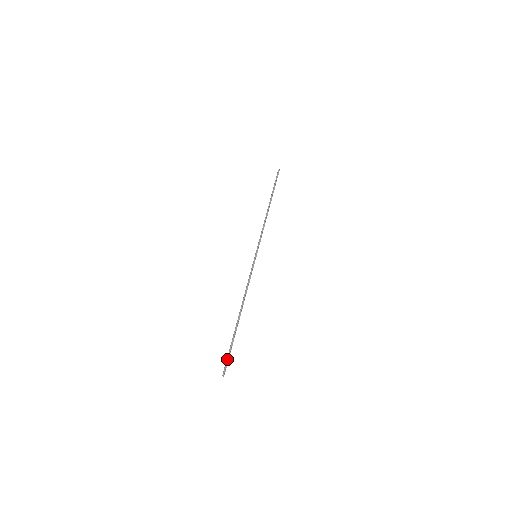
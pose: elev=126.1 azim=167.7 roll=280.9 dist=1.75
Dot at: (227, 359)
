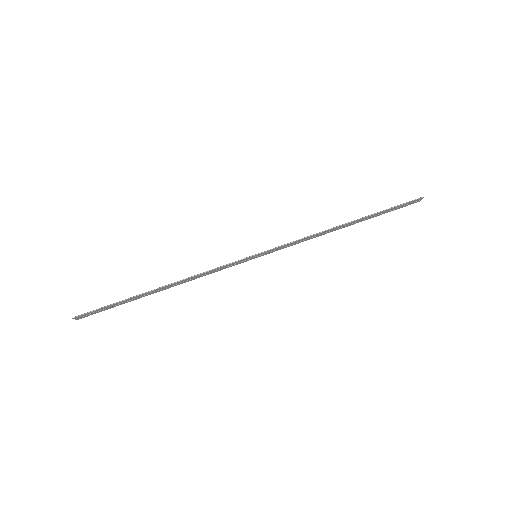
Dot at: (95, 310)
